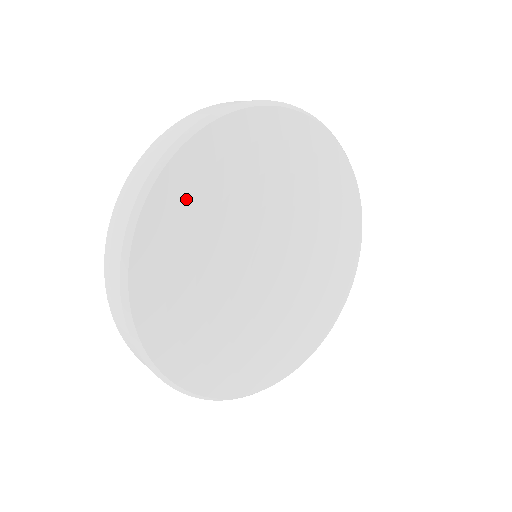
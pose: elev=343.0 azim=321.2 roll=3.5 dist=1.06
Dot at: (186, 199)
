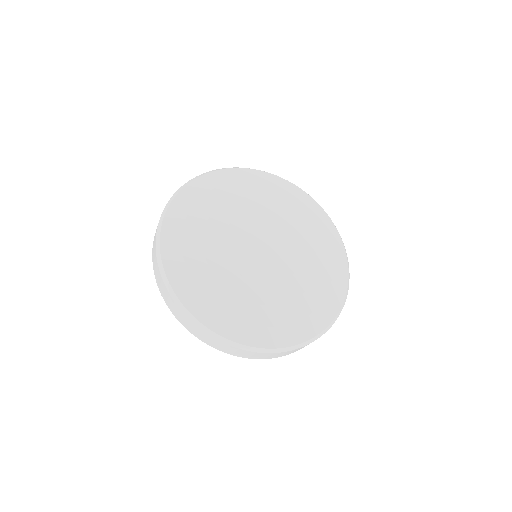
Dot at: (182, 247)
